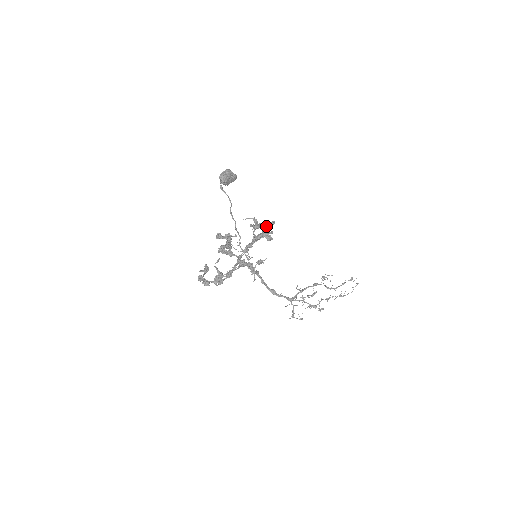
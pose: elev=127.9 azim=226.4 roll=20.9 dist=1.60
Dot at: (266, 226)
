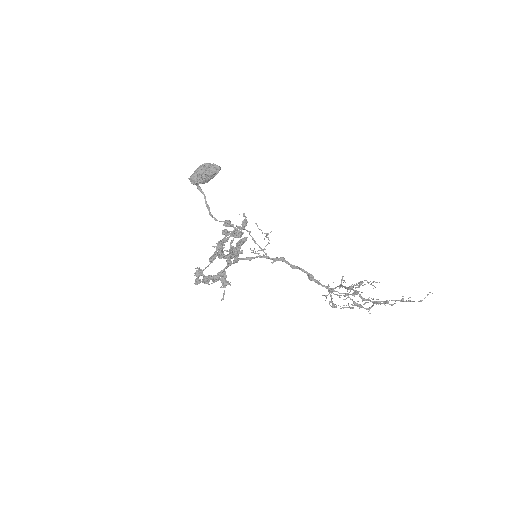
Dot at: (237, 243)
